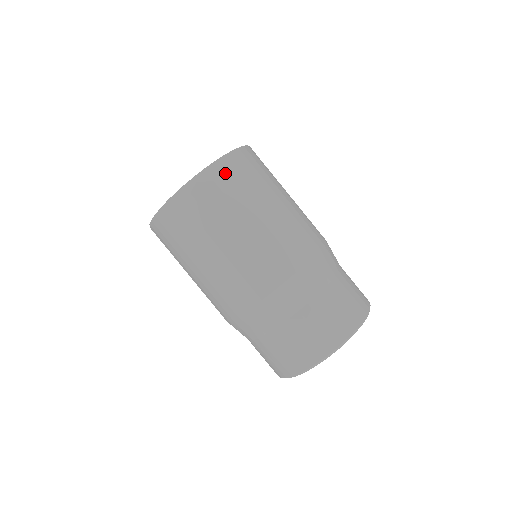
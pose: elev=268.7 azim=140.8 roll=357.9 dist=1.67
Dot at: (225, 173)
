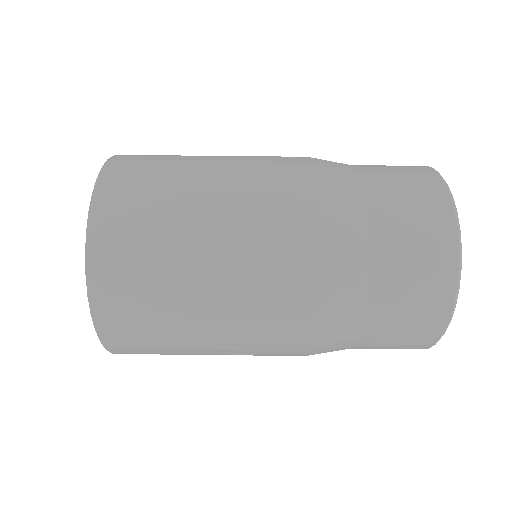
Dot at: (118, 192)
